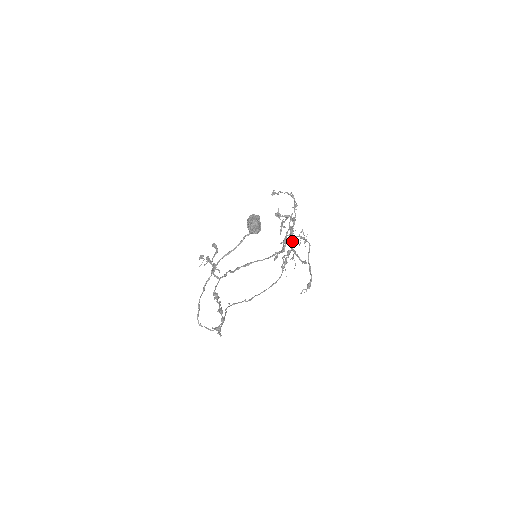
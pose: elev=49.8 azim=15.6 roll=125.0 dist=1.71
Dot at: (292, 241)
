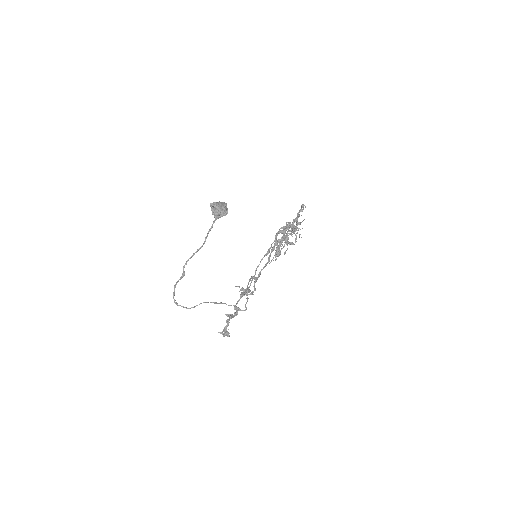
Dot at: (283, 231)
